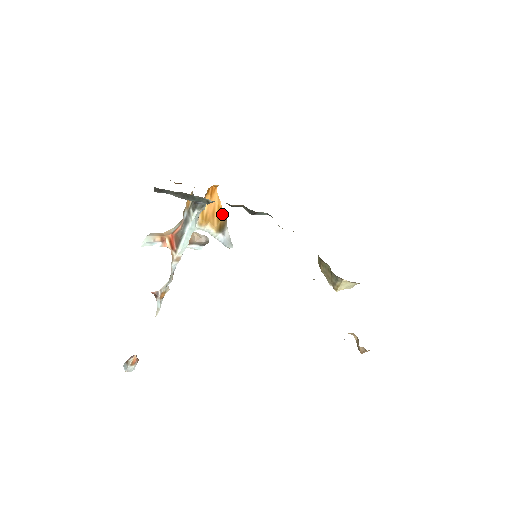
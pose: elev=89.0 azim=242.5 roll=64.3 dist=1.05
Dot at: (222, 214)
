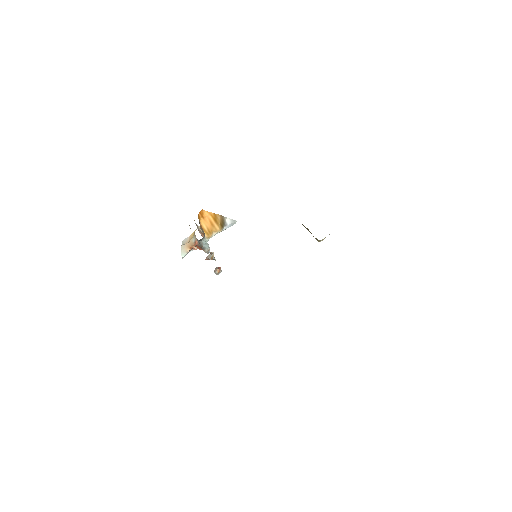
Dot at: (217, 217)
